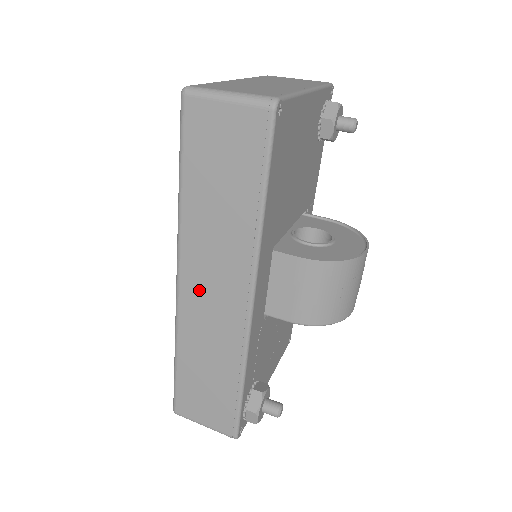
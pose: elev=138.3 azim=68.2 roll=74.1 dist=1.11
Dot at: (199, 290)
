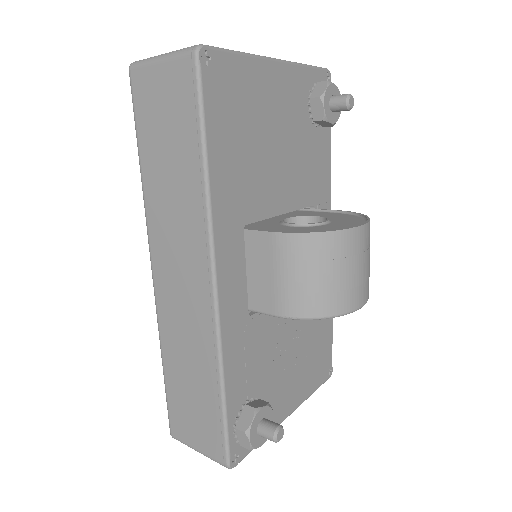
Dot at: (169, 277)
